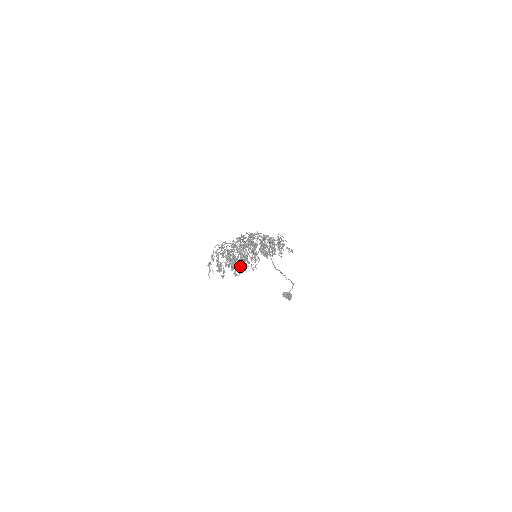
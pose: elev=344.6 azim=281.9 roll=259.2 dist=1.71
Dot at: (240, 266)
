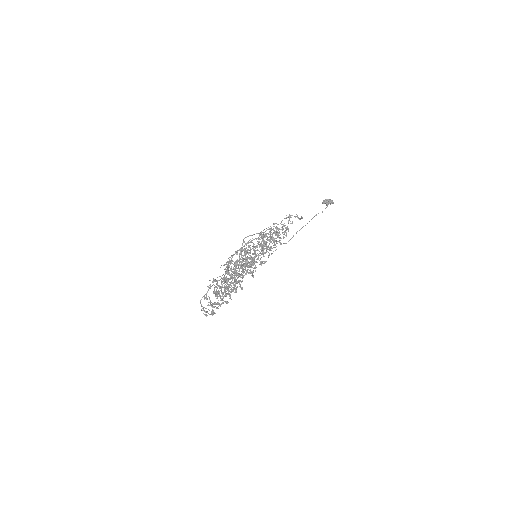
Dot at: (241, 273)
